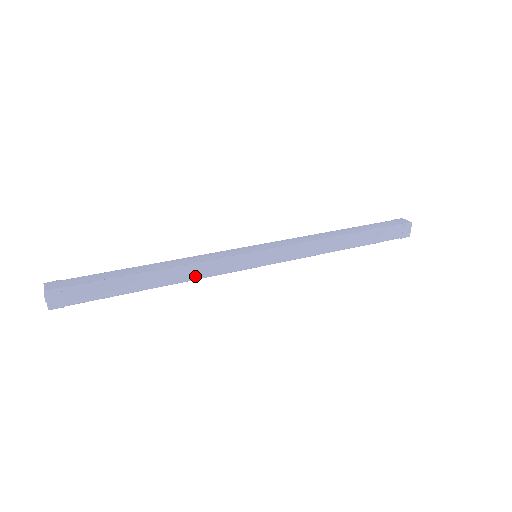
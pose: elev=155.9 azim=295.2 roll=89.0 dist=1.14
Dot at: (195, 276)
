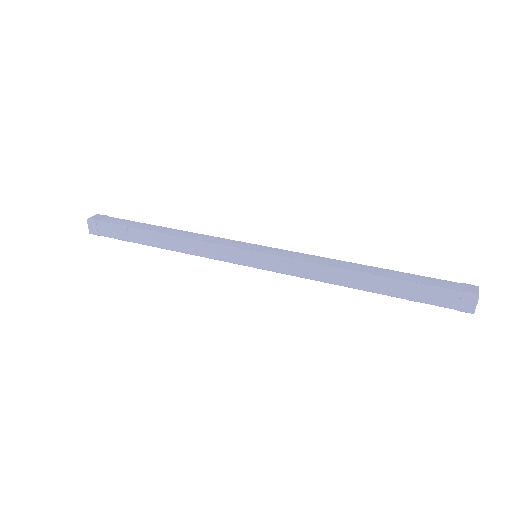
Dot at: (191, 251)
